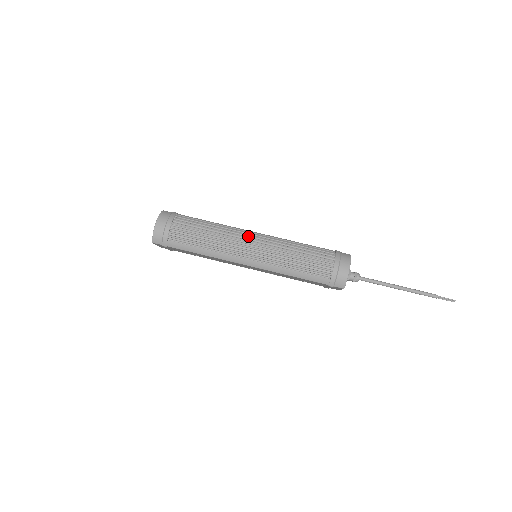
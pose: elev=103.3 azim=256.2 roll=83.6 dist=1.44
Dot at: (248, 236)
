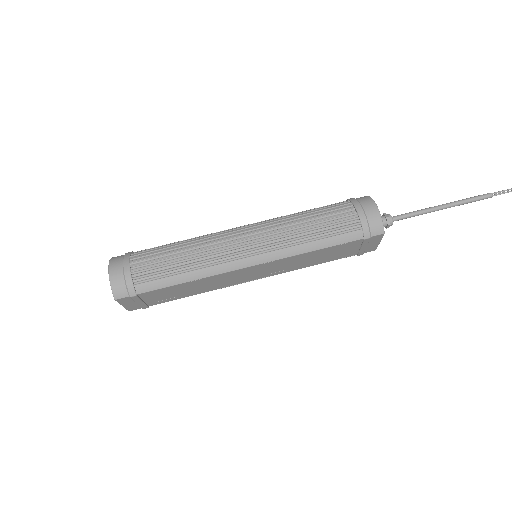
Dot at: (234, 231)
